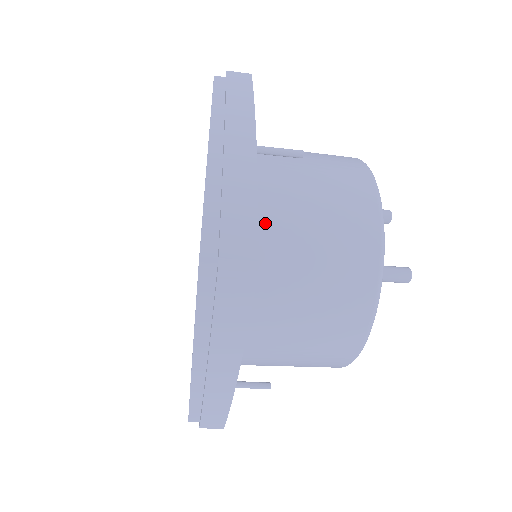
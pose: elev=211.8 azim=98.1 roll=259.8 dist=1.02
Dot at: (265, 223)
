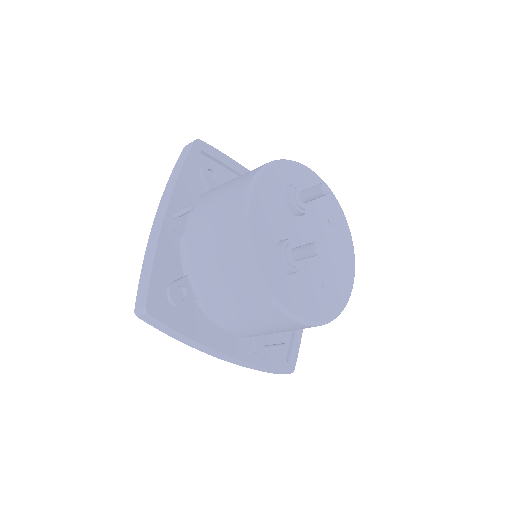
Dot at: (191, 261)
